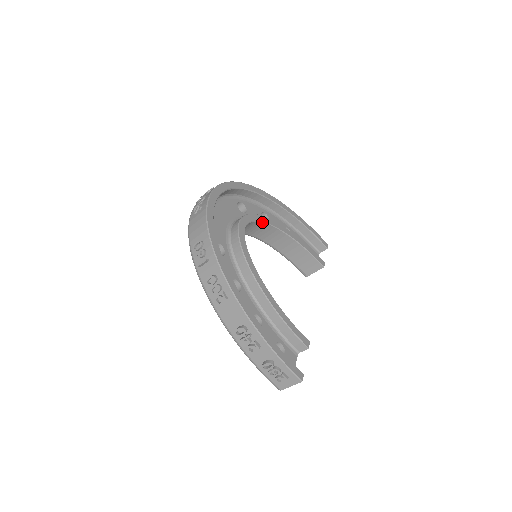
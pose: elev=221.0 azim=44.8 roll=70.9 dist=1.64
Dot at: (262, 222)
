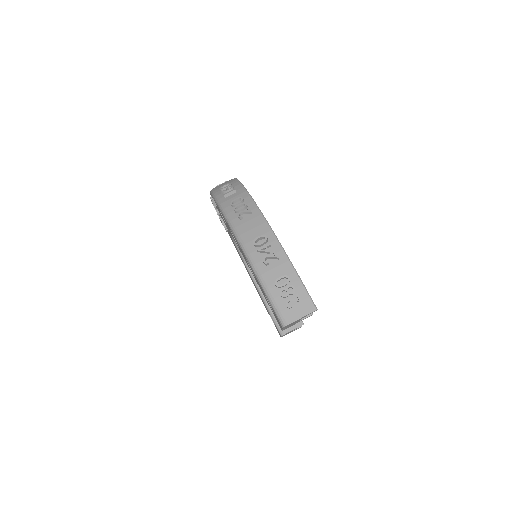
Dot at: occluded
